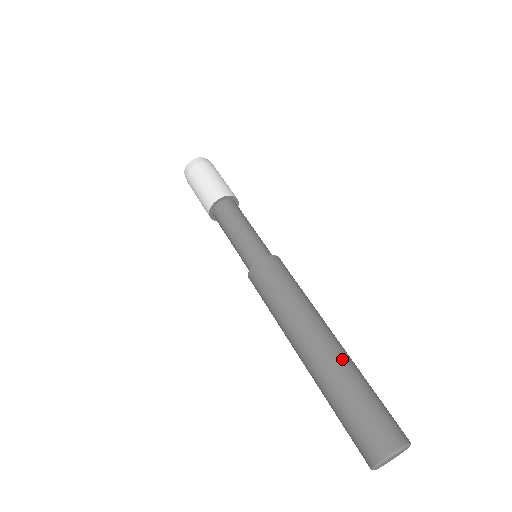
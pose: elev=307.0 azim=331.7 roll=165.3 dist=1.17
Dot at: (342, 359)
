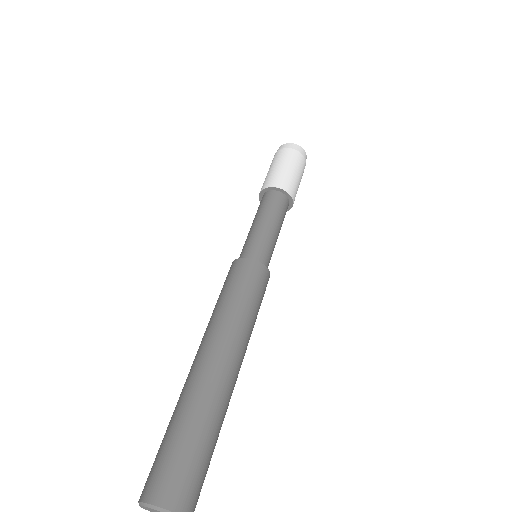
Dot at: (202, 389)
